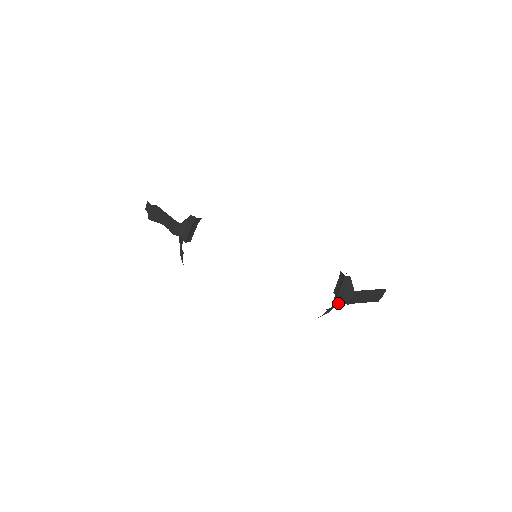
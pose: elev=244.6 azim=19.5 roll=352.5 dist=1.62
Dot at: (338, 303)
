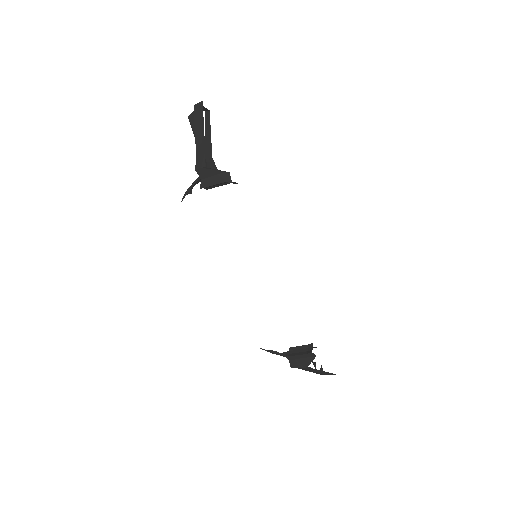
Dot at: occluded
